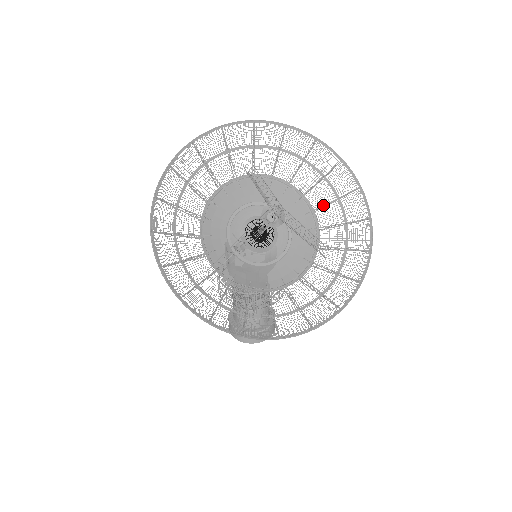
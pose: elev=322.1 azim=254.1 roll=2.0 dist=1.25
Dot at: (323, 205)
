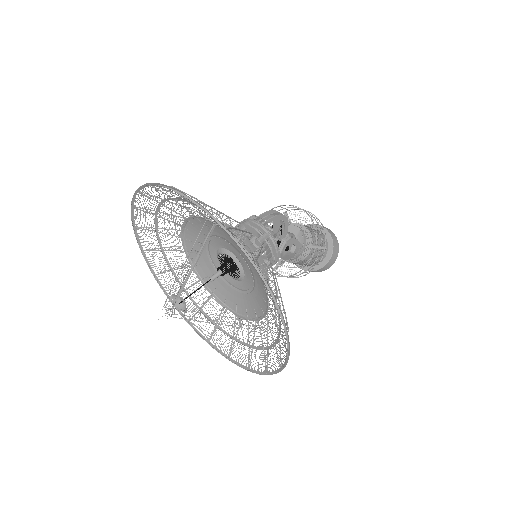
Dot at: occluded
